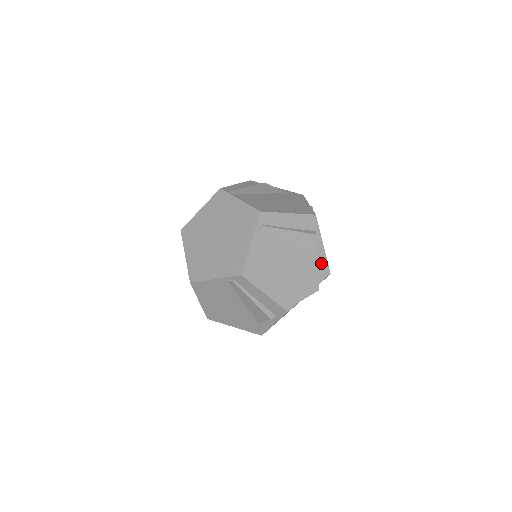
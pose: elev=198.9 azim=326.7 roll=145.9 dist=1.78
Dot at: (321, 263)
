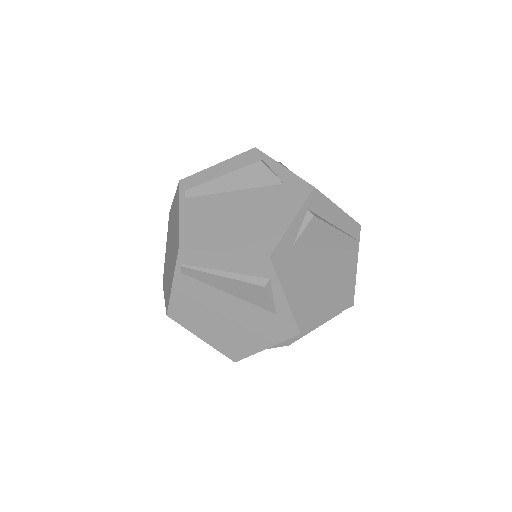
Dot at: (283, 319)
